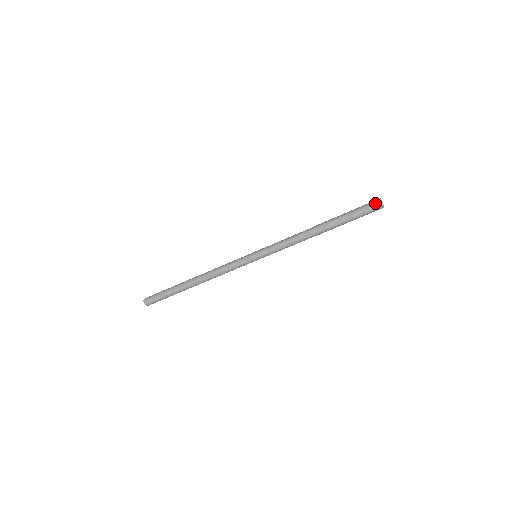
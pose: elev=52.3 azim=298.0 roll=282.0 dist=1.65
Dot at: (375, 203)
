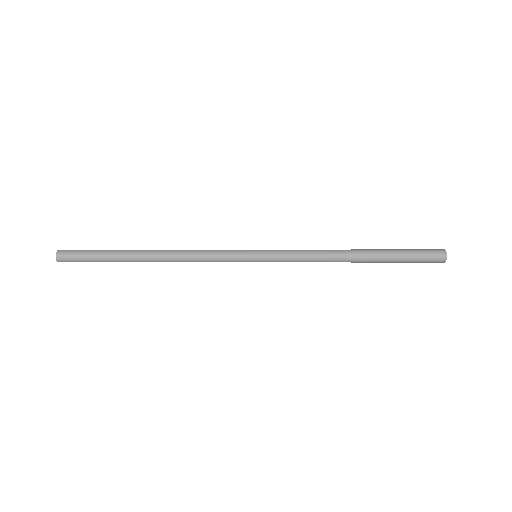
Dot at: (438, 261)
